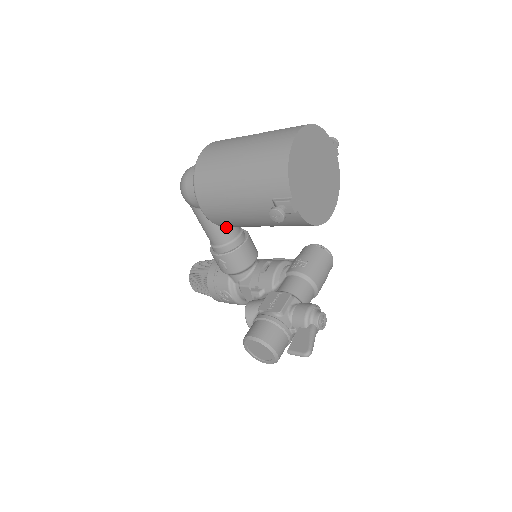
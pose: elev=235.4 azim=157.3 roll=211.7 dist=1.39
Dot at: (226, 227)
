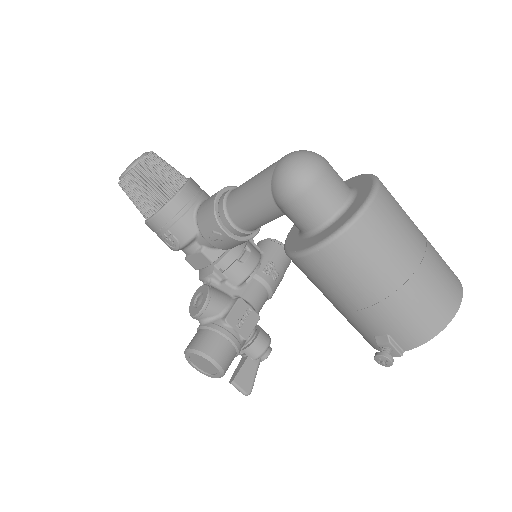
Dot at: occluded
